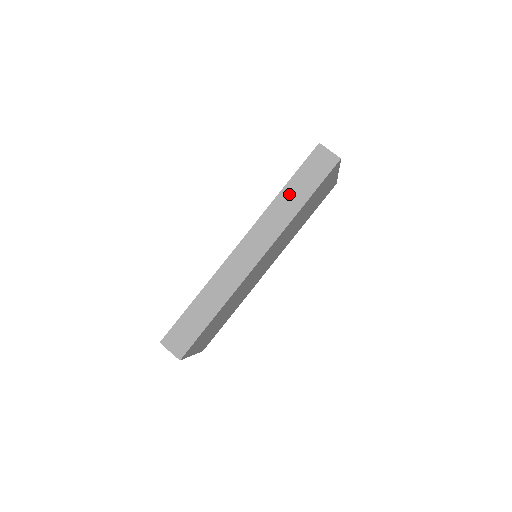
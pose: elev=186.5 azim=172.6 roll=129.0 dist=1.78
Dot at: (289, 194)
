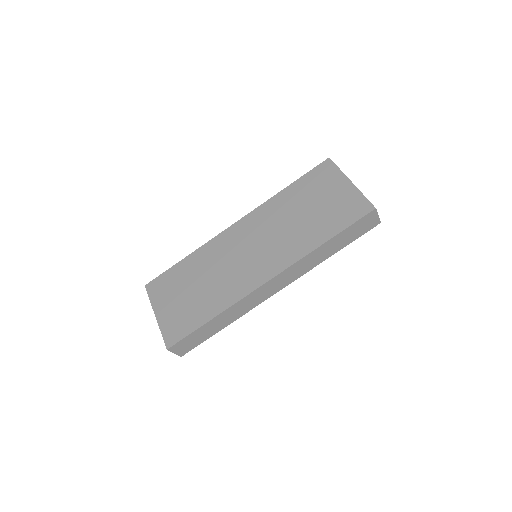
Dot at: (328, 247)
